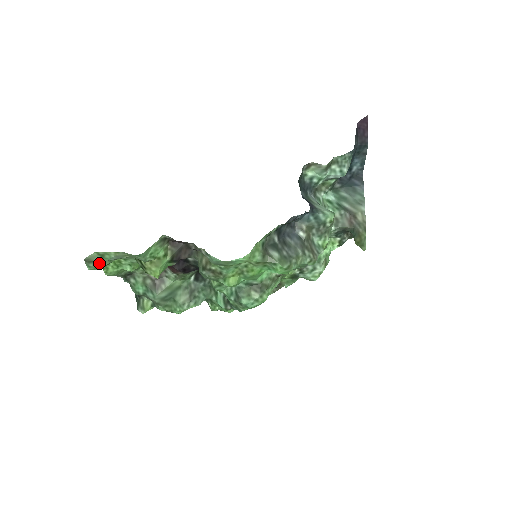
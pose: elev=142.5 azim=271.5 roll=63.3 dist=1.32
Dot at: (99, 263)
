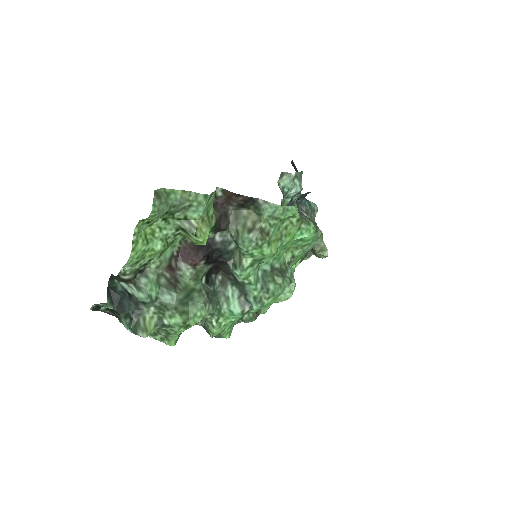
Dot at: (163, 204)
